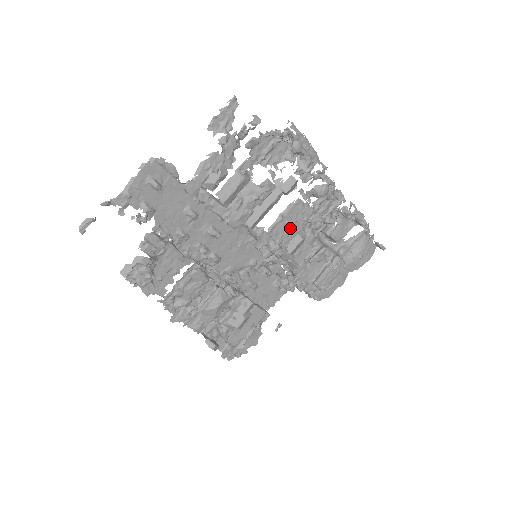
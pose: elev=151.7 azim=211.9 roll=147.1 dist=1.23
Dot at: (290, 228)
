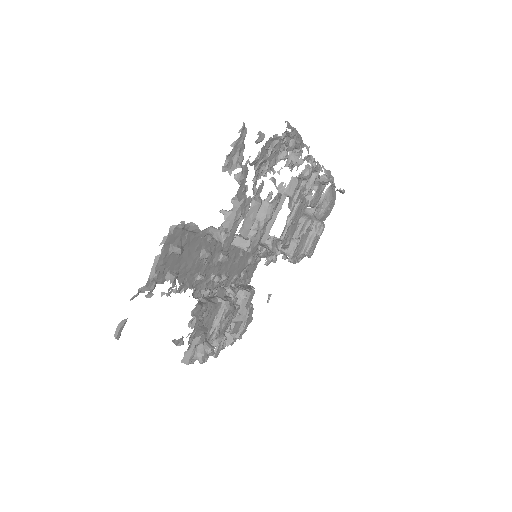
Dot at: (296, 226)
